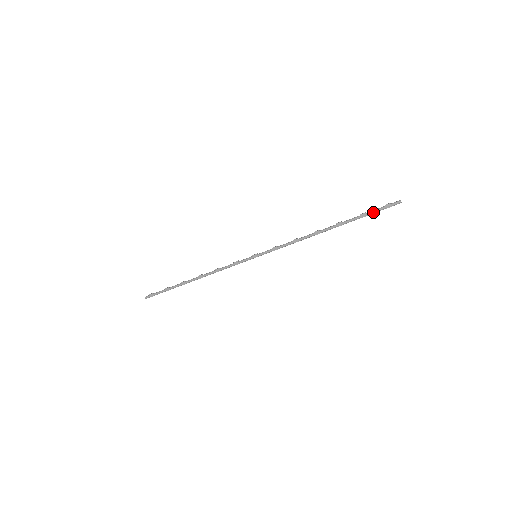
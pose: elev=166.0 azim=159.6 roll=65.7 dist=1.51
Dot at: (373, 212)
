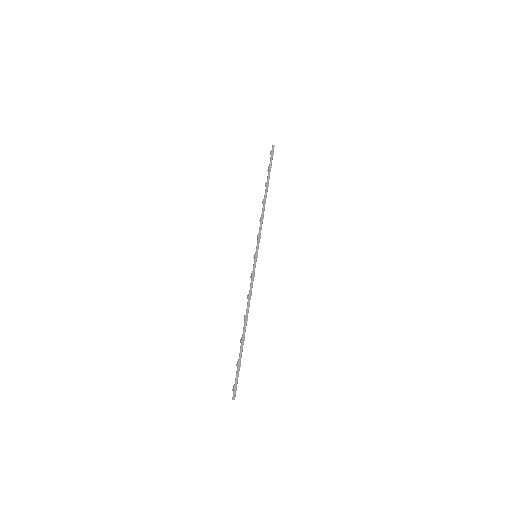
Dot at: (271, 162)
